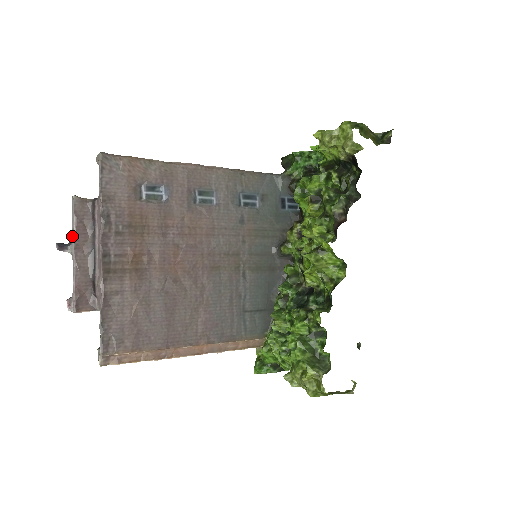
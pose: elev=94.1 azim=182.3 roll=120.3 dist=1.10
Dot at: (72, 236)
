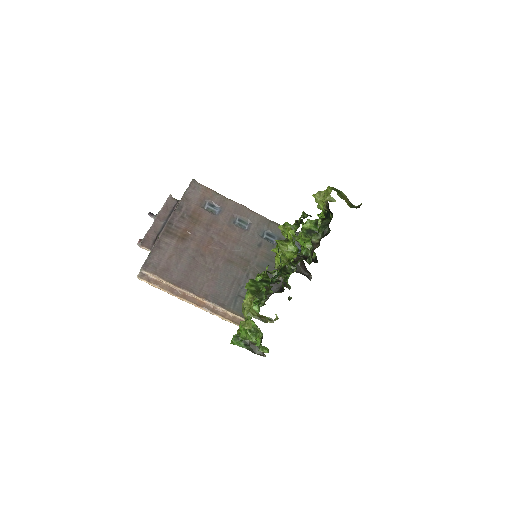
Dot at: (159, 211)
